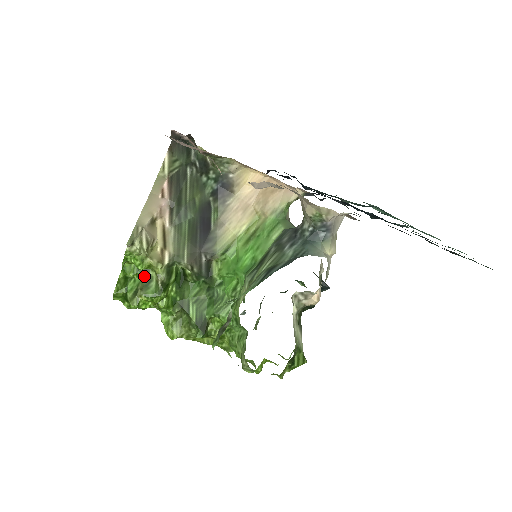
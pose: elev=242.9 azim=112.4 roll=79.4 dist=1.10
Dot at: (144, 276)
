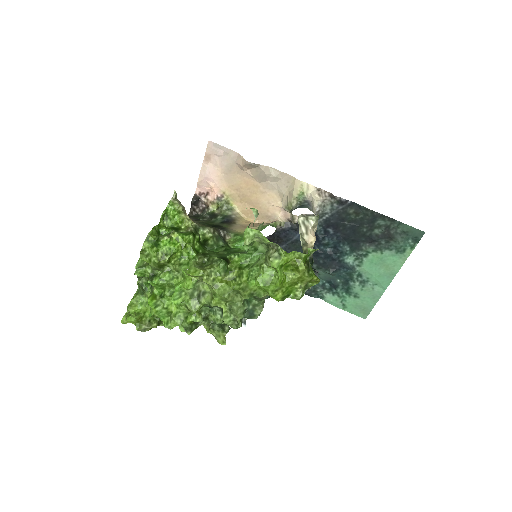
Dot at: (175, 231)
